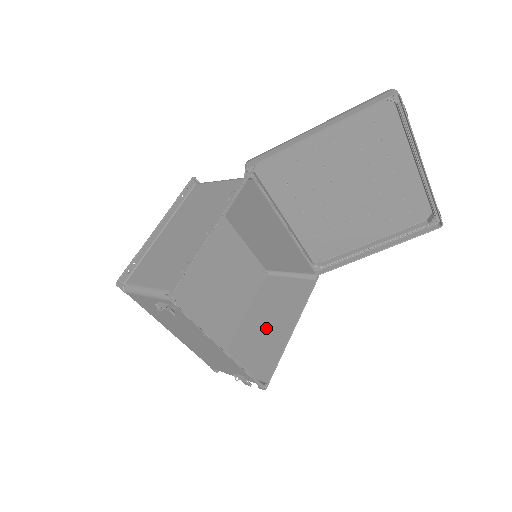
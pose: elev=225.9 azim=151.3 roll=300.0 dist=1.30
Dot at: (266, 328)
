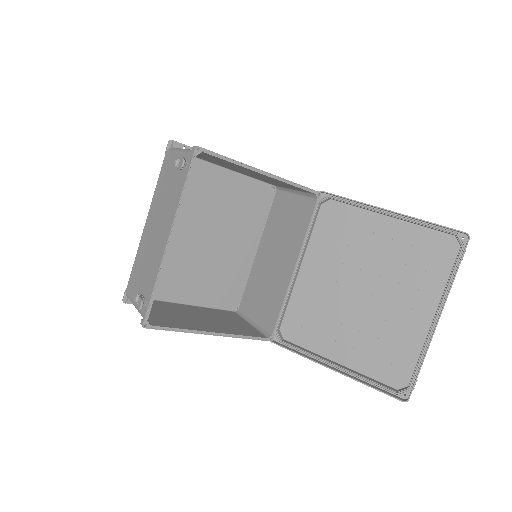
Dot at: (195, 318)
